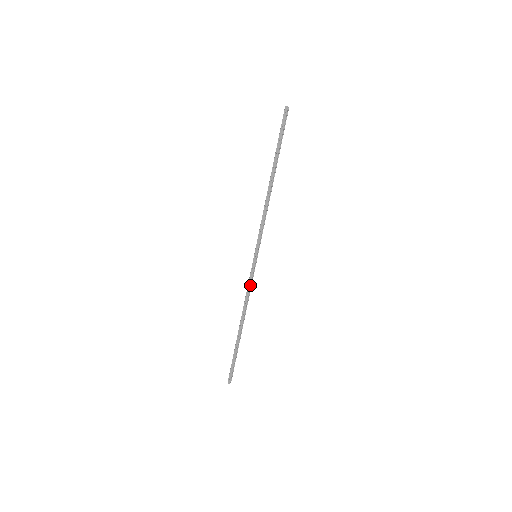
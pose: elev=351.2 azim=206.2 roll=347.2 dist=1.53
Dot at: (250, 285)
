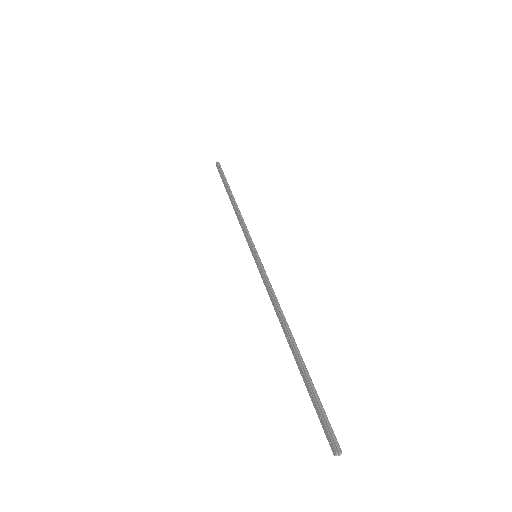
Dot at: (266, 284)
